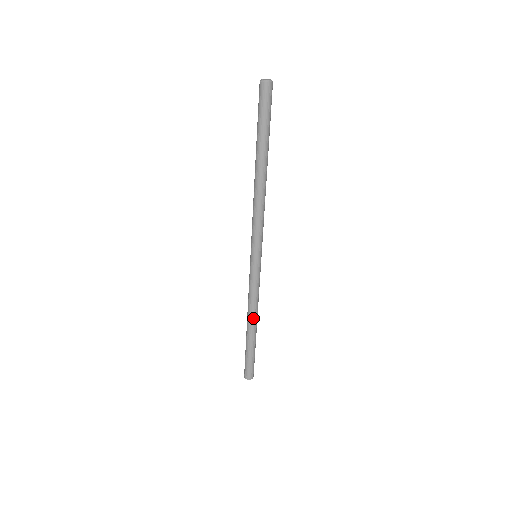
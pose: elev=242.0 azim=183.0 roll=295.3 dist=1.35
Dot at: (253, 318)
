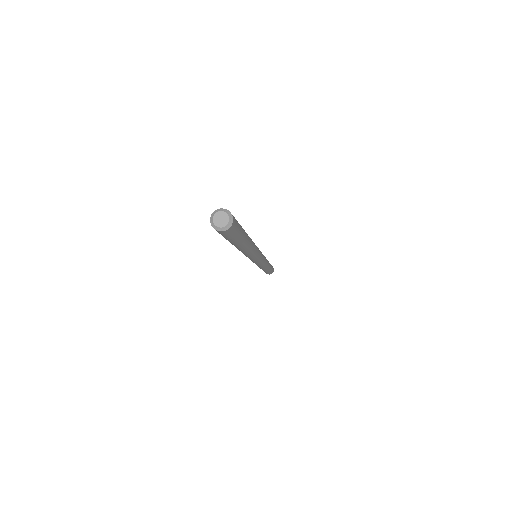
Dot at: (265, 268)
